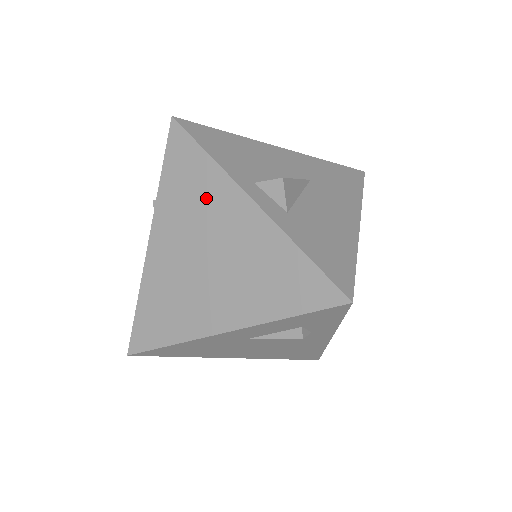
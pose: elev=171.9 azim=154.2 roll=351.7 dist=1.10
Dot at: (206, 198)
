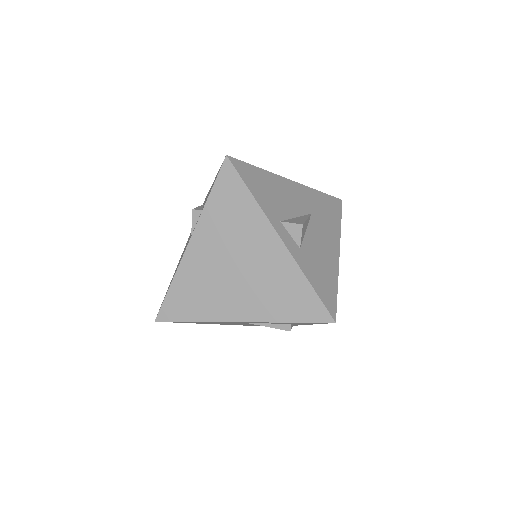
Dot at: (244, 226)
